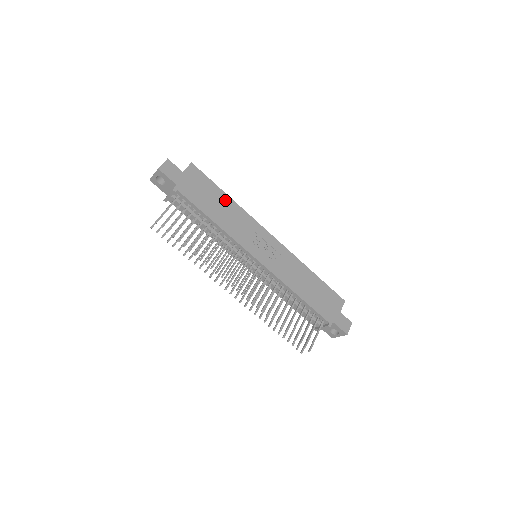
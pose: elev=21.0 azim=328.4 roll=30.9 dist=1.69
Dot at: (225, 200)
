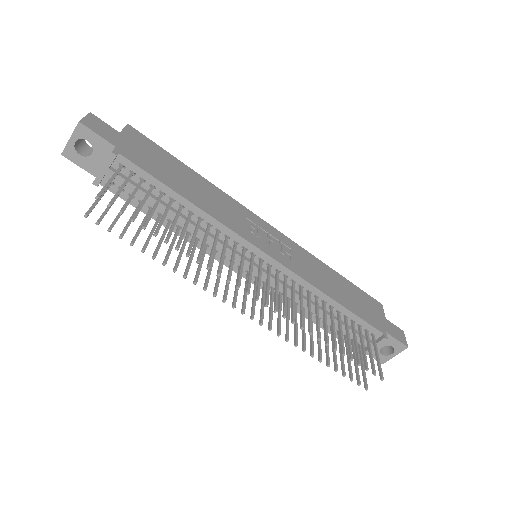
Dot at: (192, 175)
